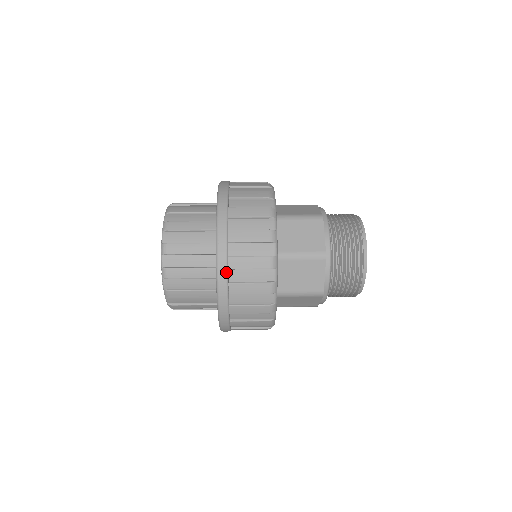
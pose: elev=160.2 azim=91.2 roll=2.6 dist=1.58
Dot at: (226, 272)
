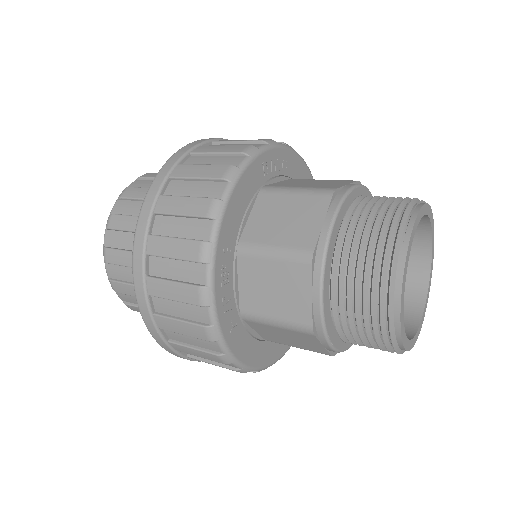
Dot at: (142, 258)
